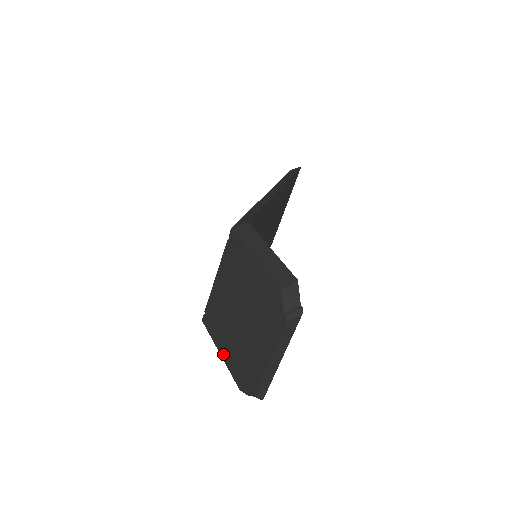
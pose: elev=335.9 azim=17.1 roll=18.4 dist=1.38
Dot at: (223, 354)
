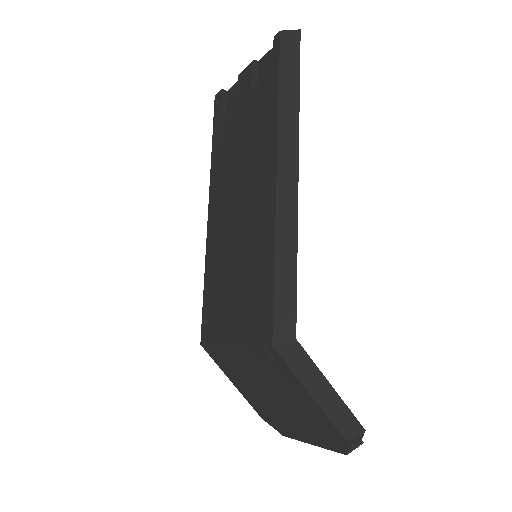
Dot at: (239, 389)
